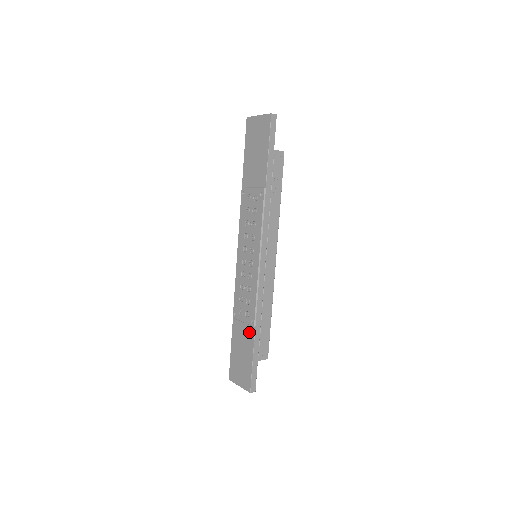
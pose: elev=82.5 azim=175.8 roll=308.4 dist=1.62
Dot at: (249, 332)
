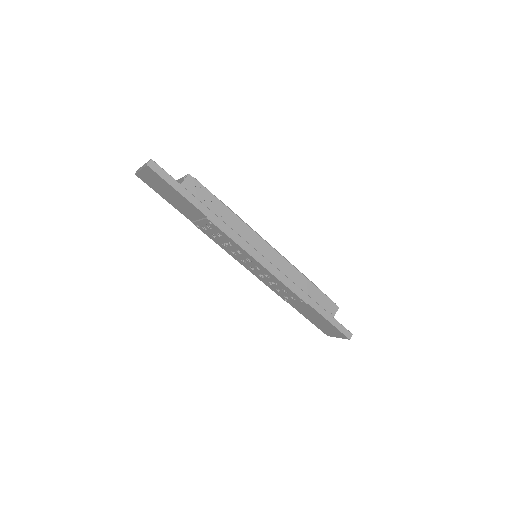
Dot at: (307, 307)
